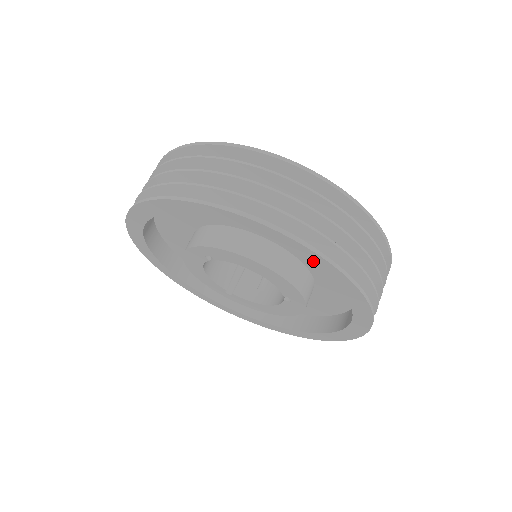
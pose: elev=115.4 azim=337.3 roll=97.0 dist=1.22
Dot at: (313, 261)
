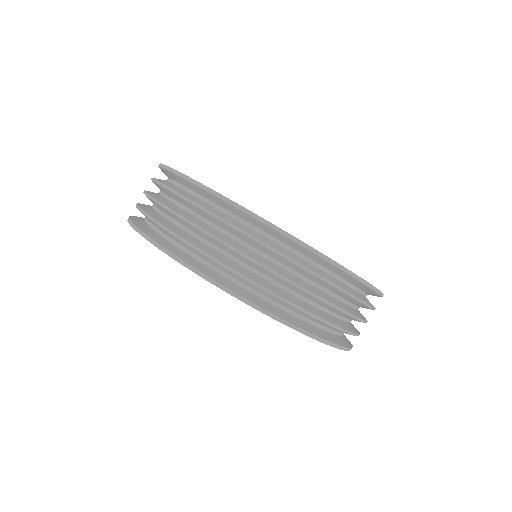
Dot at: occluded
